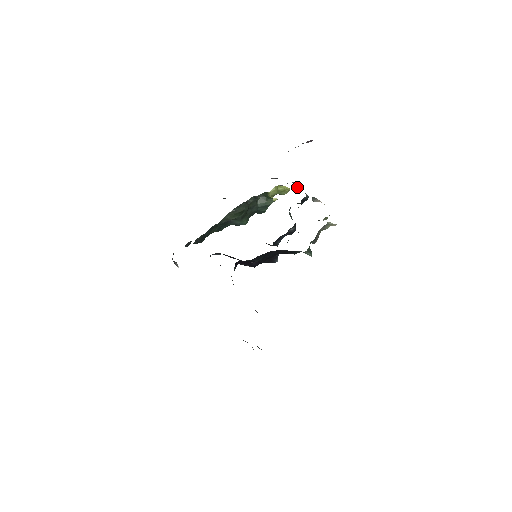
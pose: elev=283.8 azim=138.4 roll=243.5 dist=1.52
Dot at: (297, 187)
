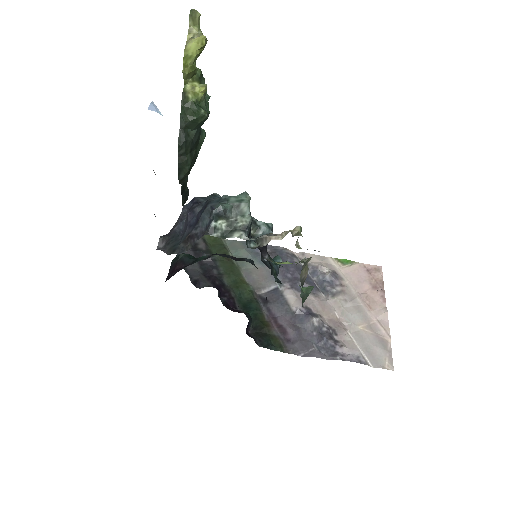
Dot at: (223, 220)
